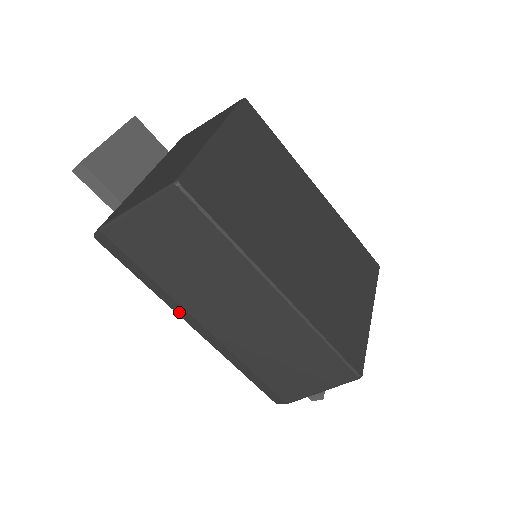
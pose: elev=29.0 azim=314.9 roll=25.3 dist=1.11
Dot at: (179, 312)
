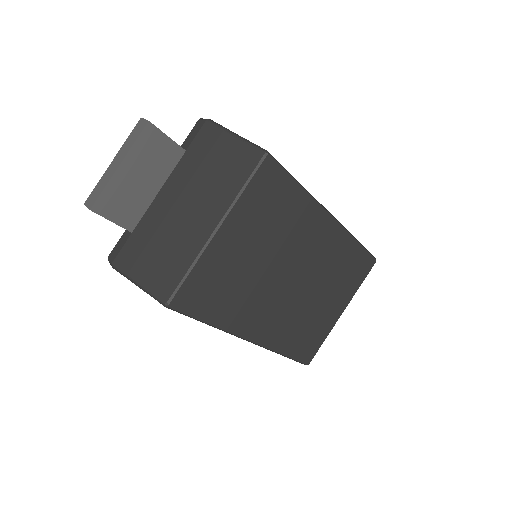
Dot at: occluded
